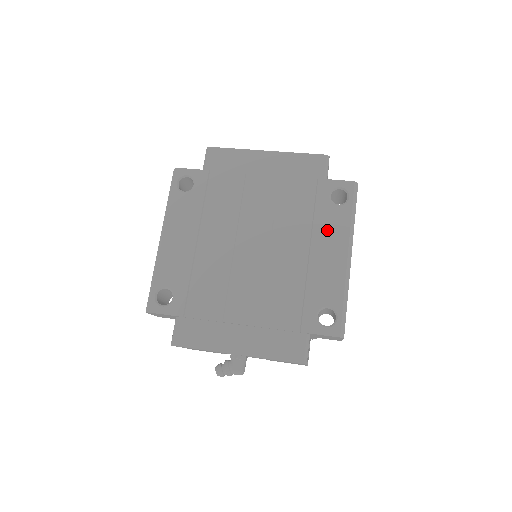
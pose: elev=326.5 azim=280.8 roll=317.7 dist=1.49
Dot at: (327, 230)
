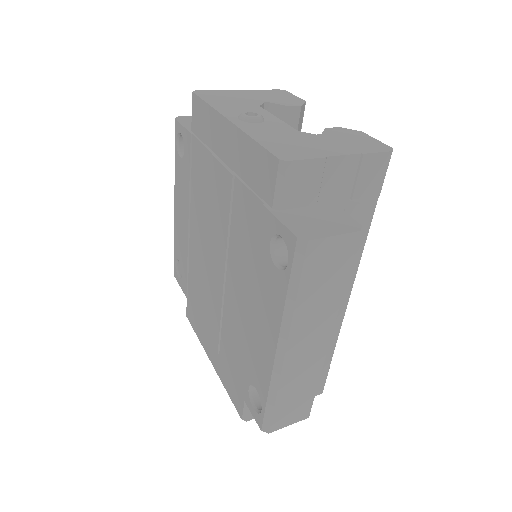
Dot at: (263, 296)
